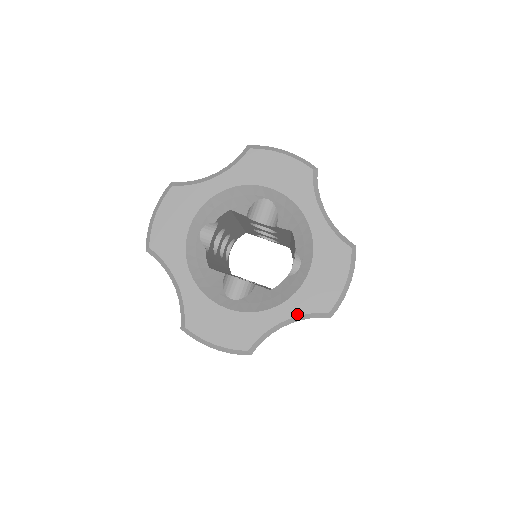
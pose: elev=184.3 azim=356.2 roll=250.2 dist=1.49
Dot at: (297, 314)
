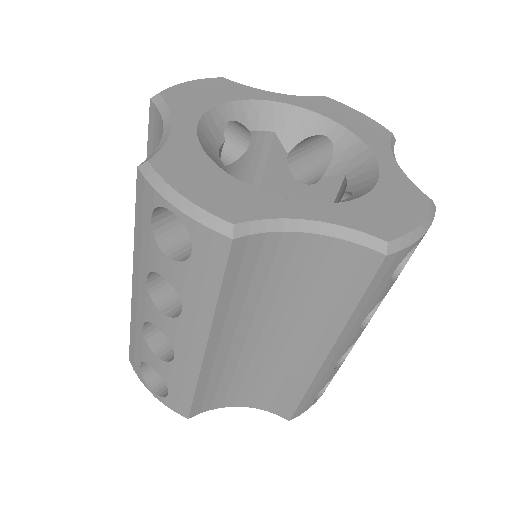
Dot at: (335, 222)
